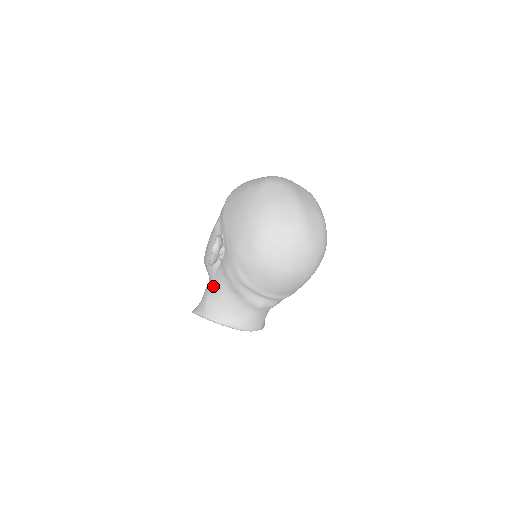
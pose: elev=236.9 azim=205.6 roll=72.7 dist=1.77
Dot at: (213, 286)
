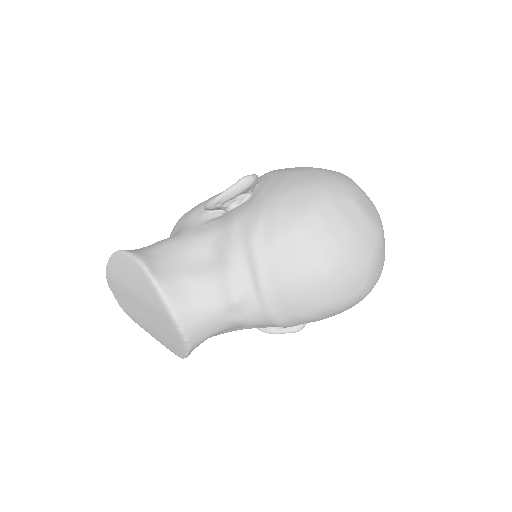
Dot at: (184, 235)
